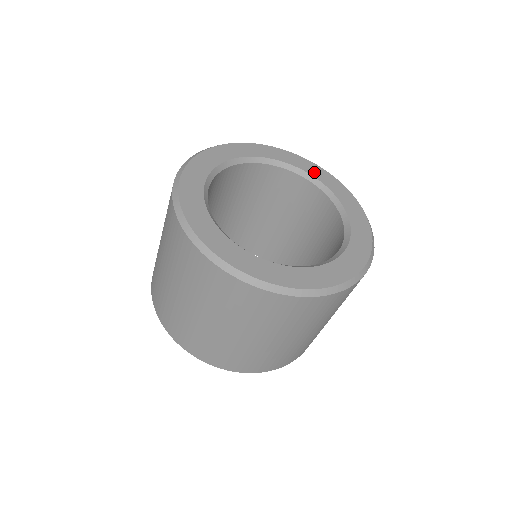
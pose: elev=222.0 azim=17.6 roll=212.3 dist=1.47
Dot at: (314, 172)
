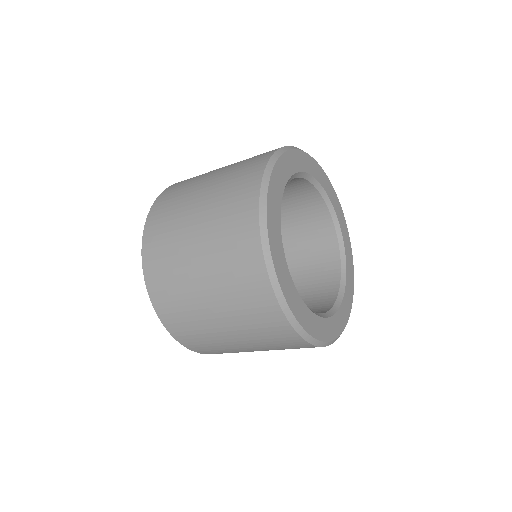
Dot at: (346, 239)
